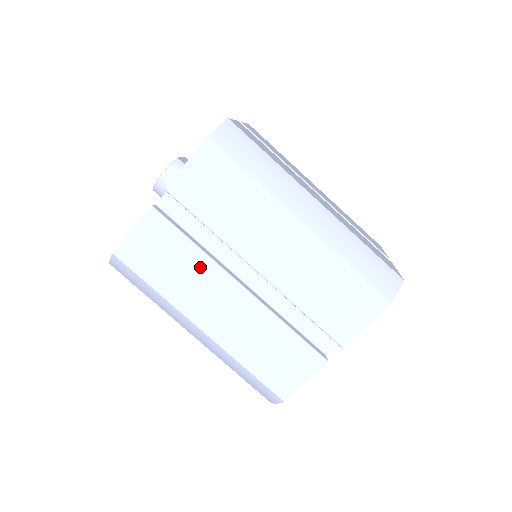
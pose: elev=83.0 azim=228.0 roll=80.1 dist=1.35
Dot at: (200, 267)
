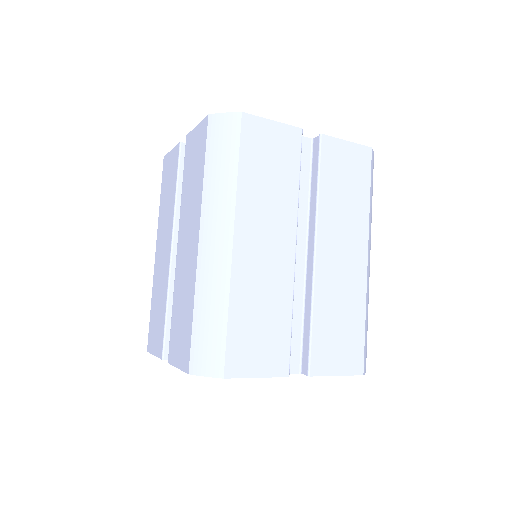
Dot at: (171, 211)
